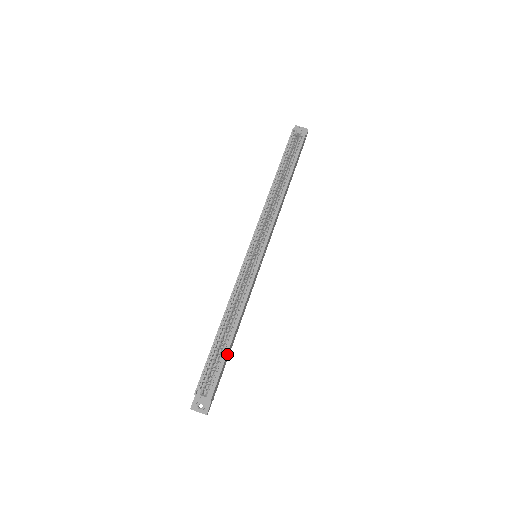
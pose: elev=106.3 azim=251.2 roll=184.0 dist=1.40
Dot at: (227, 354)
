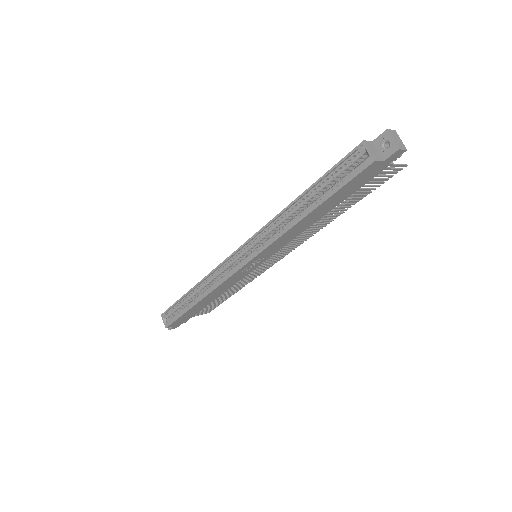
Dot at: (187, 312)
